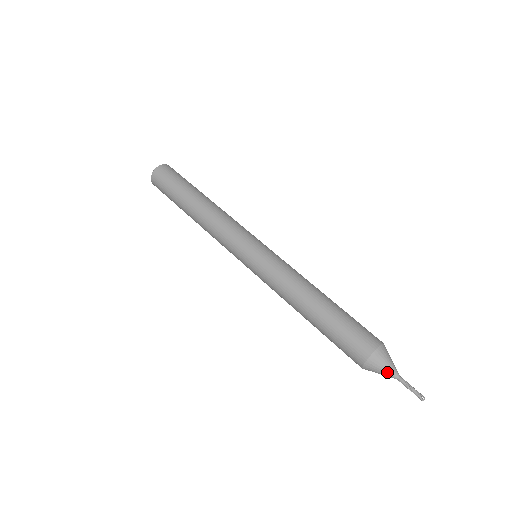
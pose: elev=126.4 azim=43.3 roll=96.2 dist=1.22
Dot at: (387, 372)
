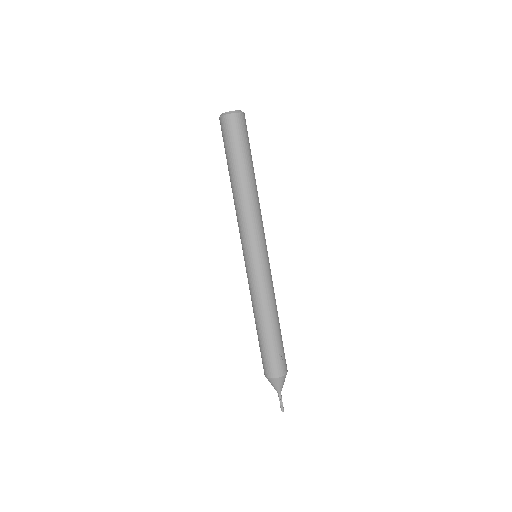
Dot at: occluded
